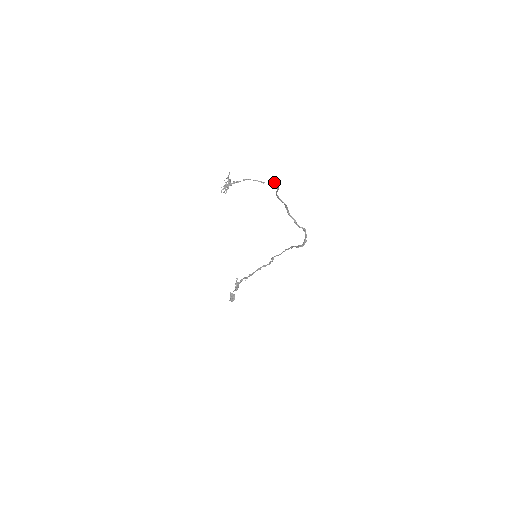
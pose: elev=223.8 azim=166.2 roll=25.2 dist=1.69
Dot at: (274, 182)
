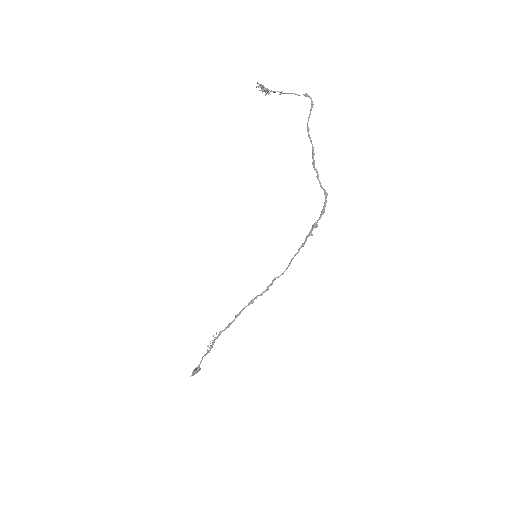
Dot at: occluded
